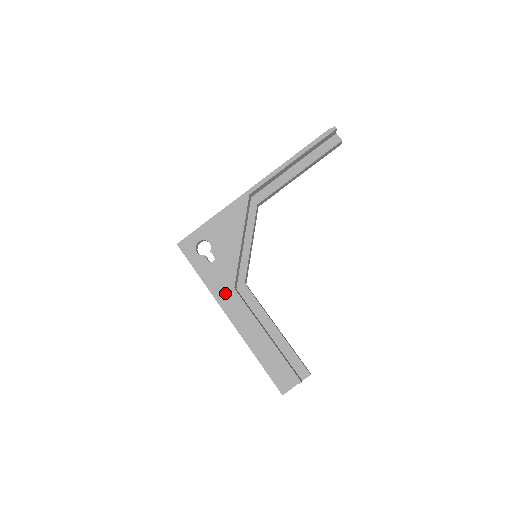
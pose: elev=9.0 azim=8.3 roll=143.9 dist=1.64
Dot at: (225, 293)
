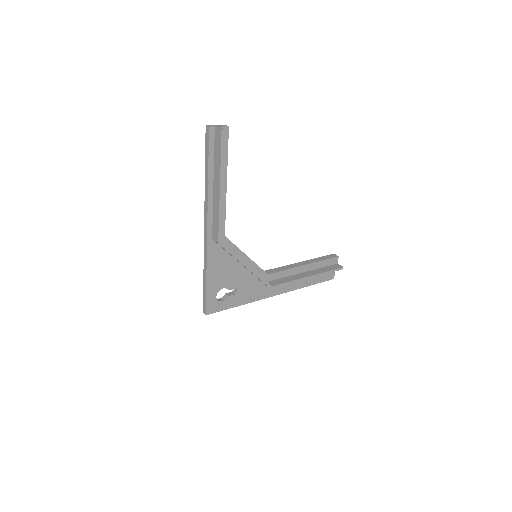
Dot at: (262, 291)
